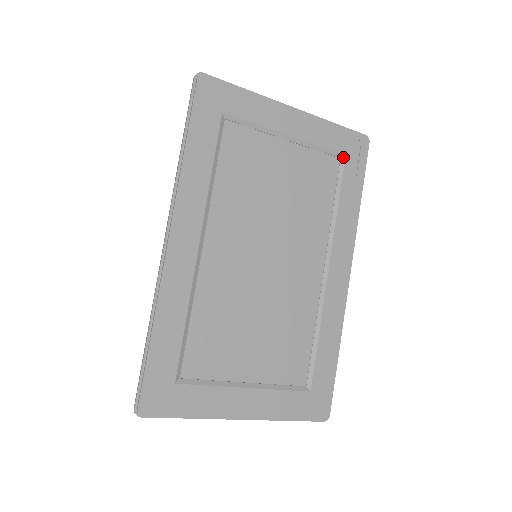
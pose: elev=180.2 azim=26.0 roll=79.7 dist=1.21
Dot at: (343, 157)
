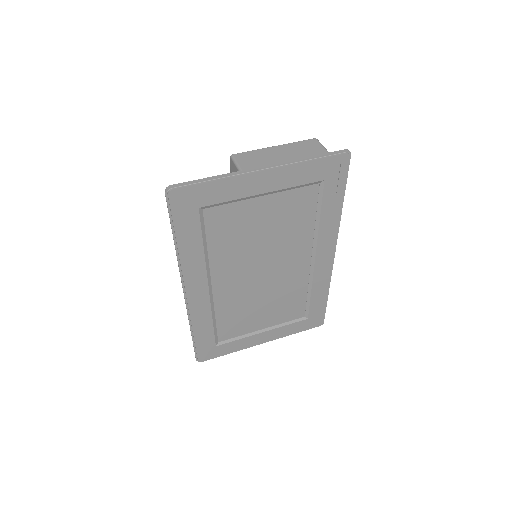
Dot at: (322, 182)
